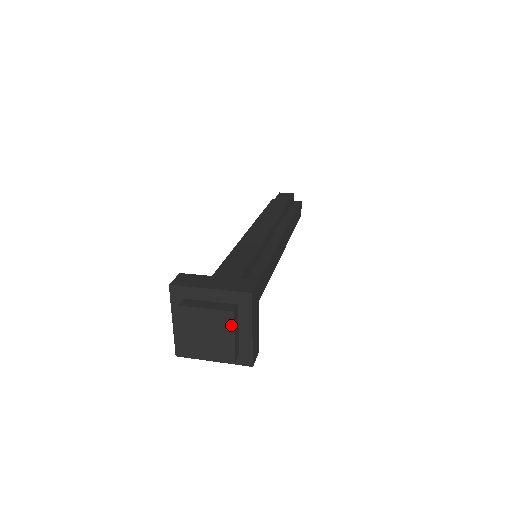
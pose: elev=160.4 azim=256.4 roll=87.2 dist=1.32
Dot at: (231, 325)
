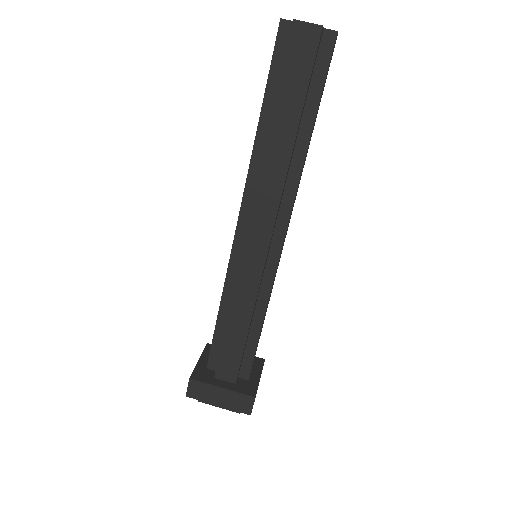
Dot at: occluded
